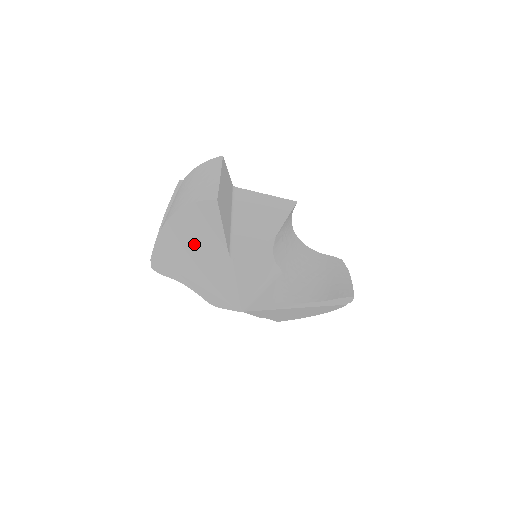
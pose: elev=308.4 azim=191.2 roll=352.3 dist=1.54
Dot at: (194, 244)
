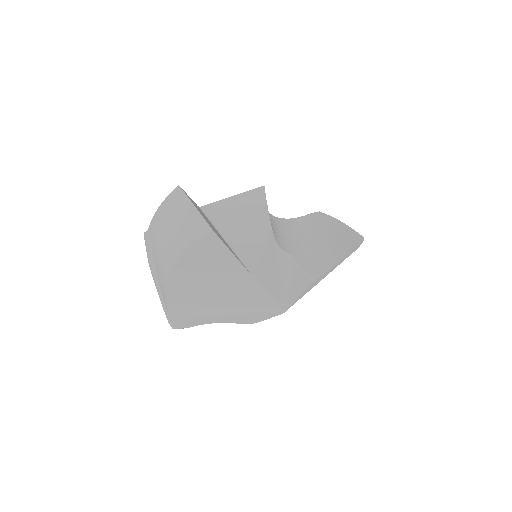
Dot at: (208, 282)
